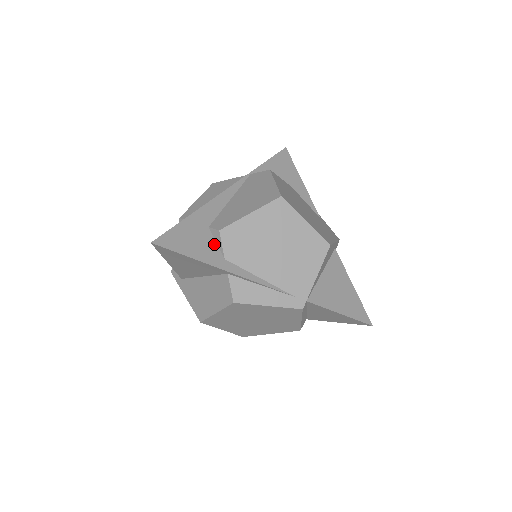
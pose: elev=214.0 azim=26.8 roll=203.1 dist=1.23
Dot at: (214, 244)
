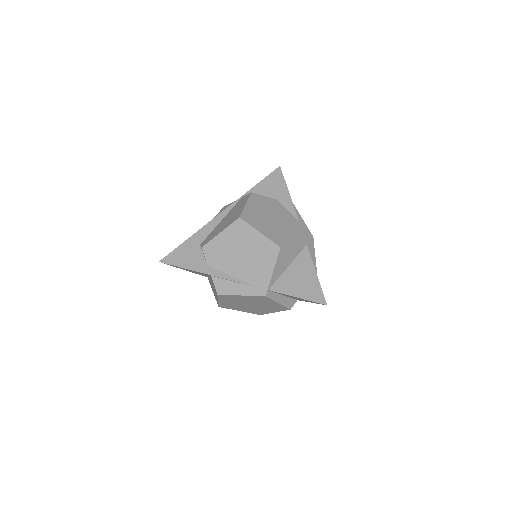
Dot at: (202, 256)
